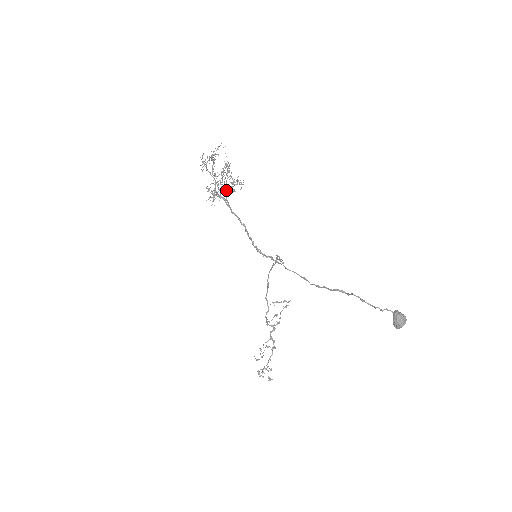
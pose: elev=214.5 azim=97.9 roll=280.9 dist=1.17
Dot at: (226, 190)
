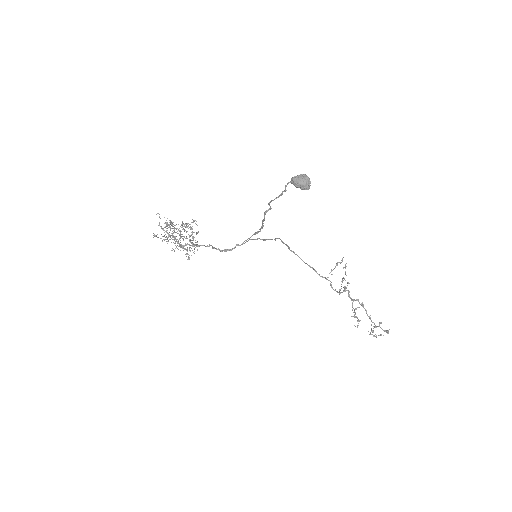
Dot at: occluded
